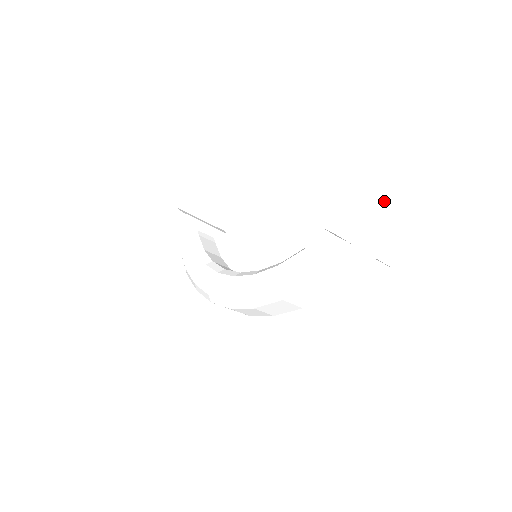
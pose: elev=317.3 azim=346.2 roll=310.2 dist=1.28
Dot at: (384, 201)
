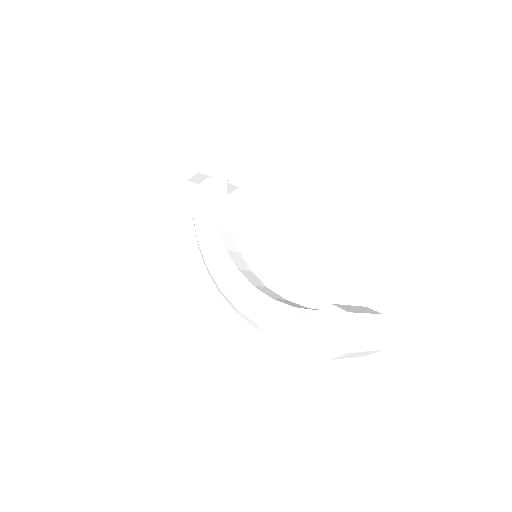
Dot at: (362, 342)
